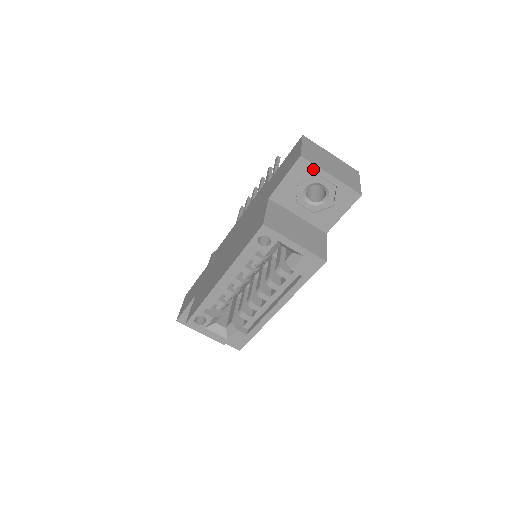
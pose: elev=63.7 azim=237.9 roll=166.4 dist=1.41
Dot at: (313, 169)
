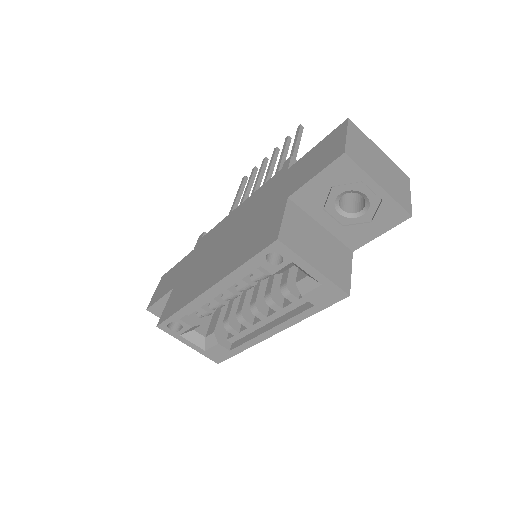
Dot at: (357, 173)
